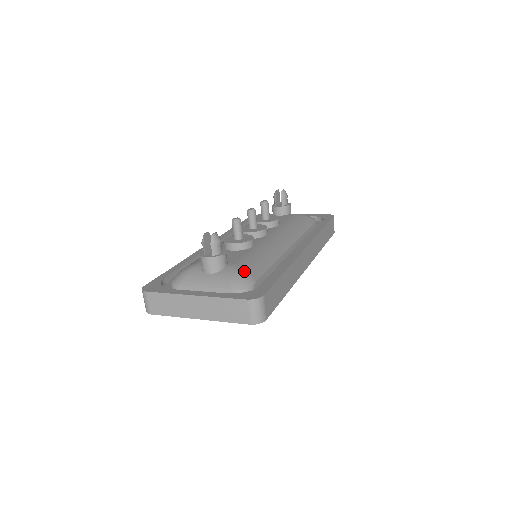
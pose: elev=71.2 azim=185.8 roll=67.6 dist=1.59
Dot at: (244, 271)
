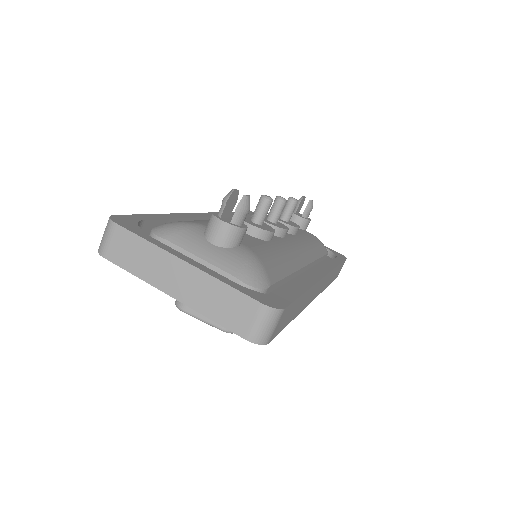
Dot at: (261, 264)
